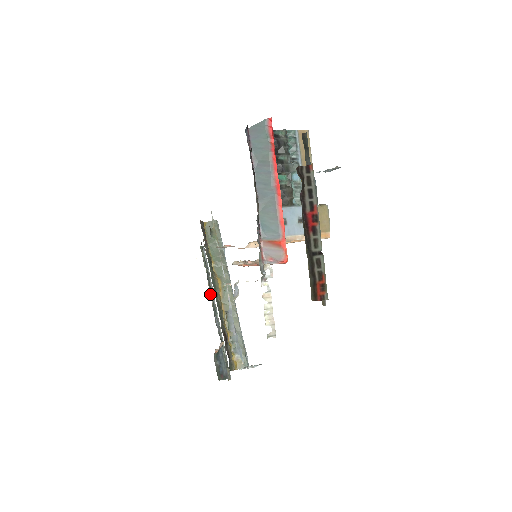
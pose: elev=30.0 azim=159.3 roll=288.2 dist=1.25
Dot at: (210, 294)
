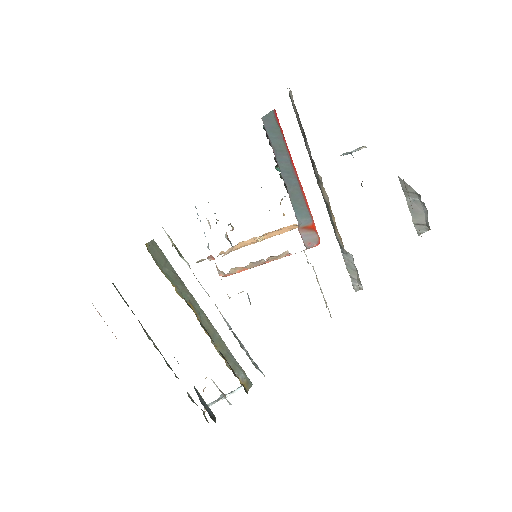
Dot at: occluded
